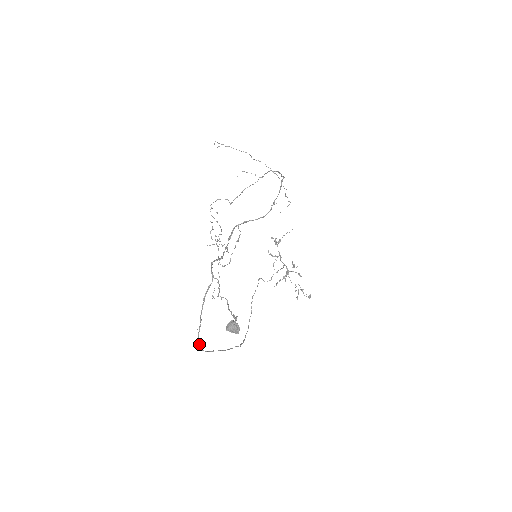
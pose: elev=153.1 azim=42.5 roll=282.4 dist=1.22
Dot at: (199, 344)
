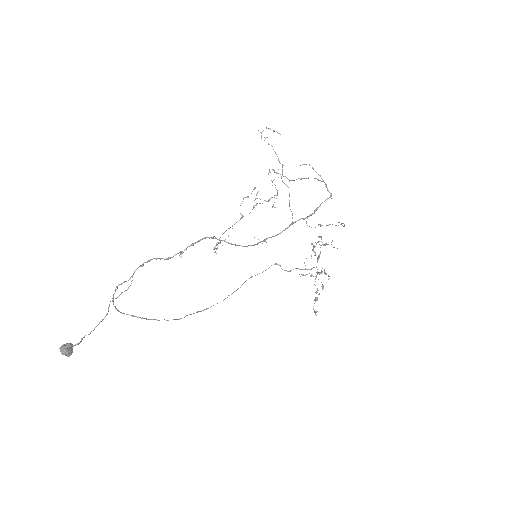
Dot at: (115, 306)
